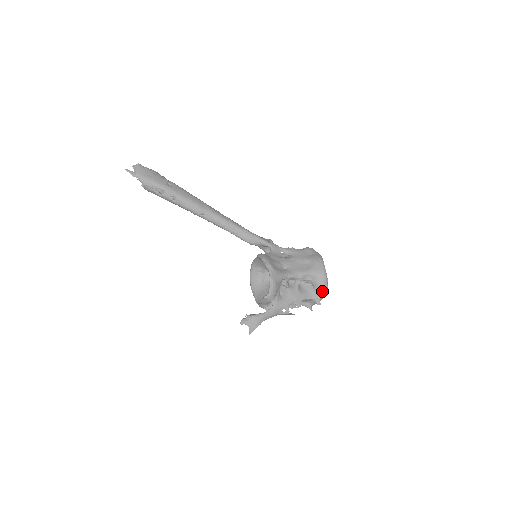
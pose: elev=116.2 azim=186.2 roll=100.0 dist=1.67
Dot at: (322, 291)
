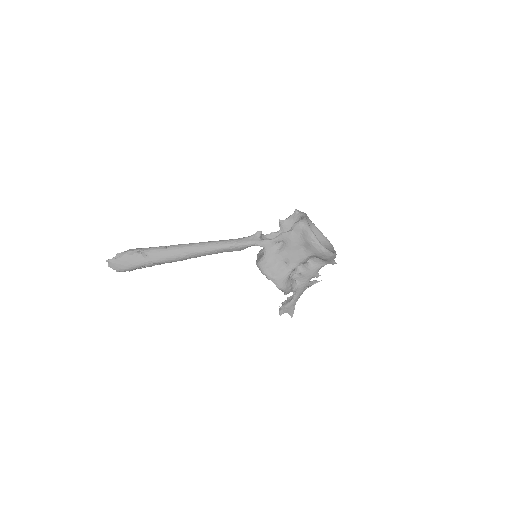
Dot at: (330, 259)
